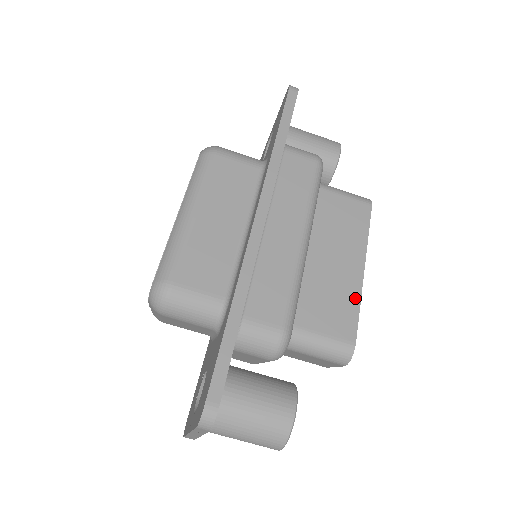
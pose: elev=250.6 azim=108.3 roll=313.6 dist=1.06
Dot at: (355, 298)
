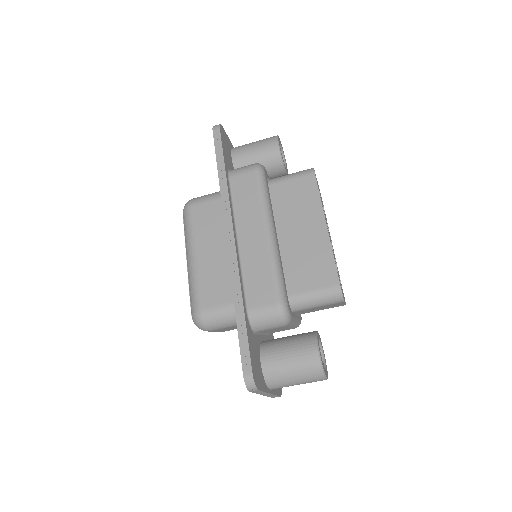
Dot at: (327, 251)
